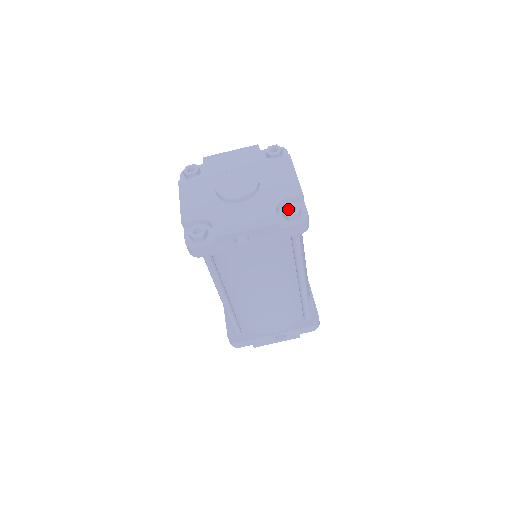
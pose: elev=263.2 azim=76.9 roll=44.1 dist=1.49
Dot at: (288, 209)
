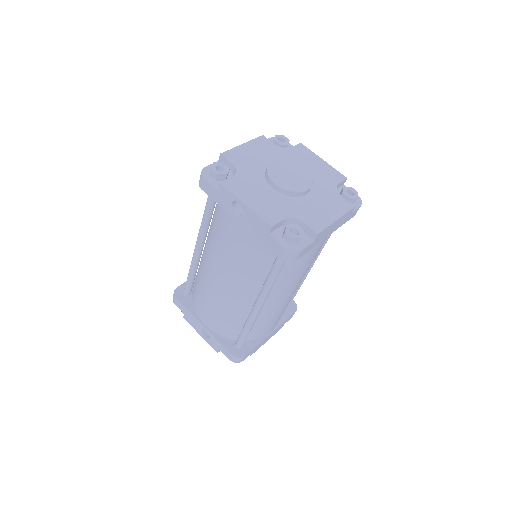
Dot at: (294, 229)
